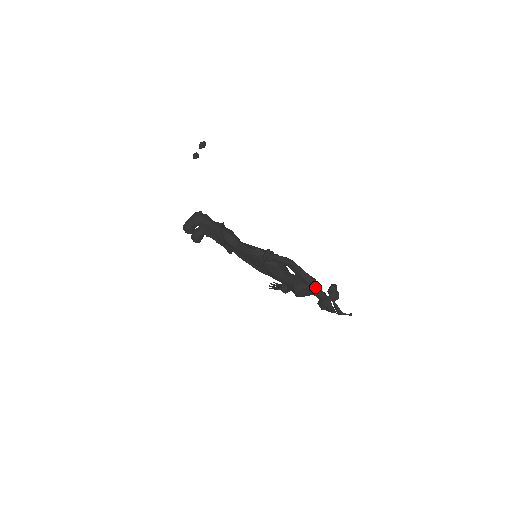
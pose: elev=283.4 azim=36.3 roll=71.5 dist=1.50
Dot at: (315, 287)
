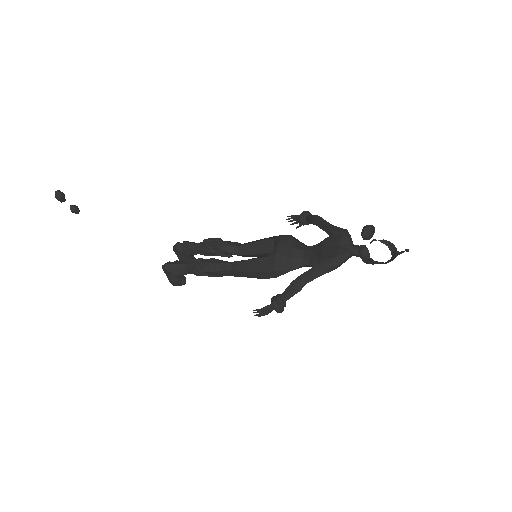
Dot at: (345, 261)
